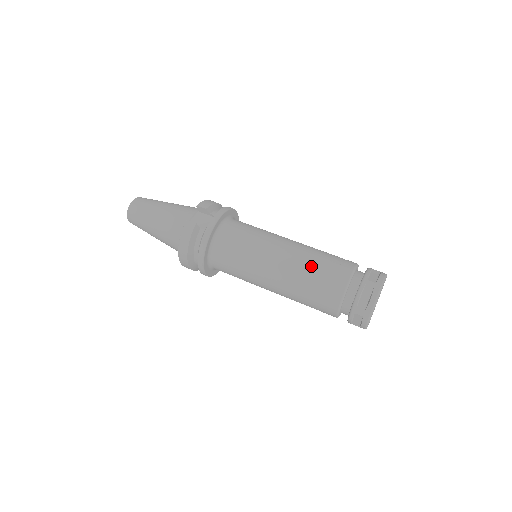
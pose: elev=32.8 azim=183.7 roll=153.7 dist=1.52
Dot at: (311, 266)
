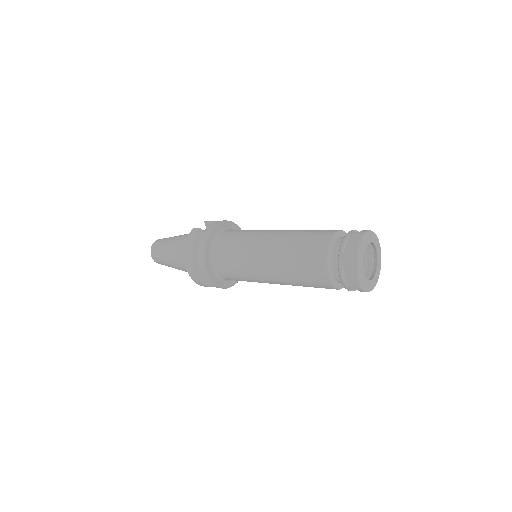
Dot at: (298, 234)
